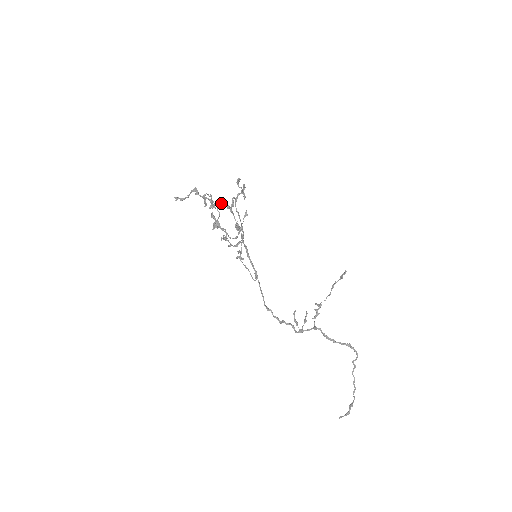
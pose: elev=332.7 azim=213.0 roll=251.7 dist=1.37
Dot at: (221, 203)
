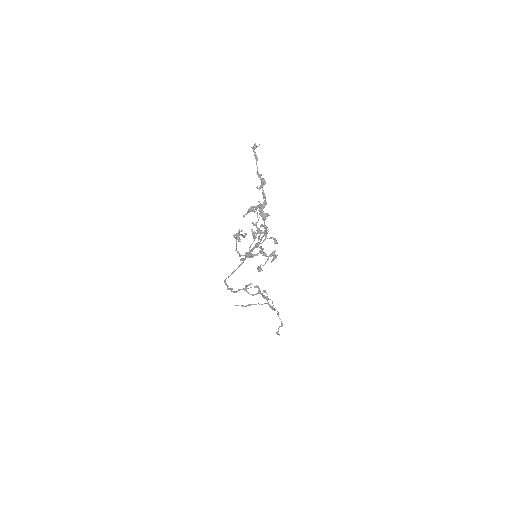
Dot at: (264, 221)
